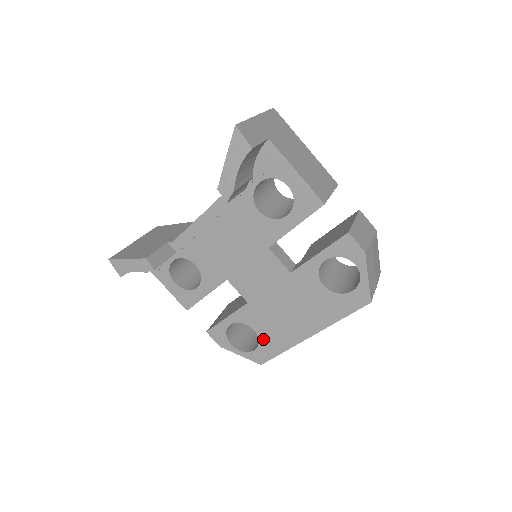
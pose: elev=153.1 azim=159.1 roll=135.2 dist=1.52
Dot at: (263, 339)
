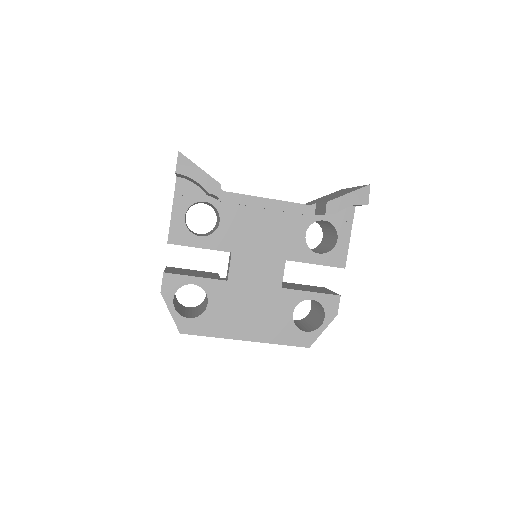
Dot at: (207, 315)
